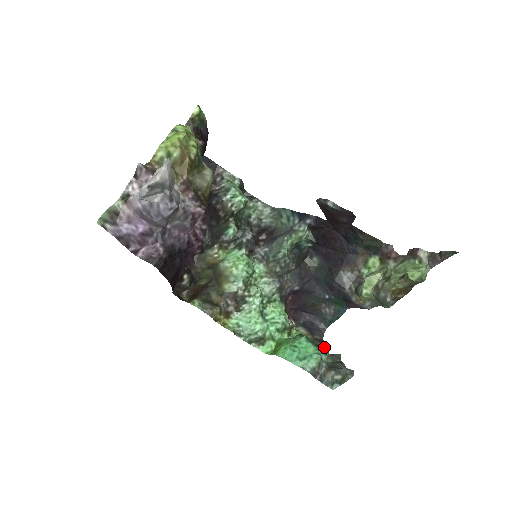
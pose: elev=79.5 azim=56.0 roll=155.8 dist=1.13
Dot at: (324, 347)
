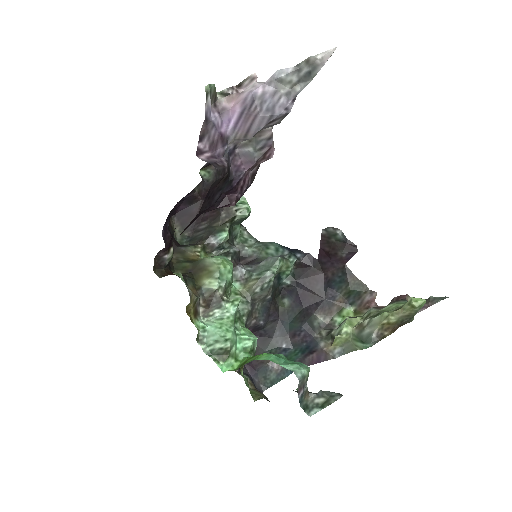
Dot at: occluded
